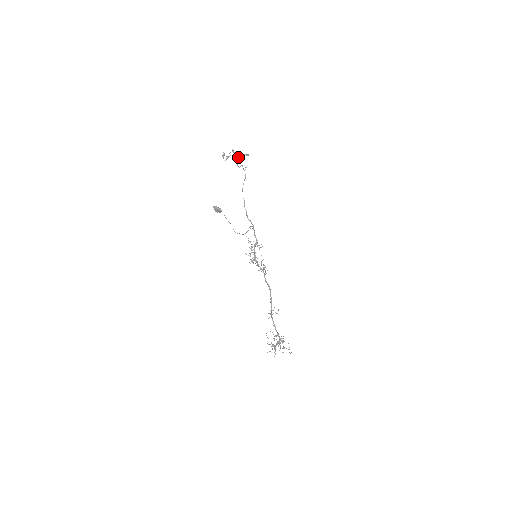
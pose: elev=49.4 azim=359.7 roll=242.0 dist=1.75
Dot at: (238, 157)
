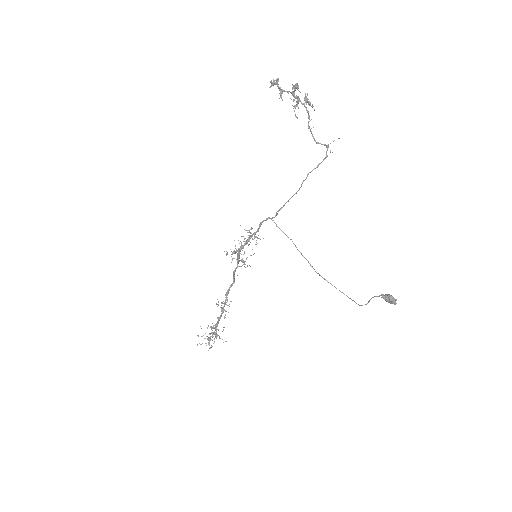
Dot at: (298, 102)
